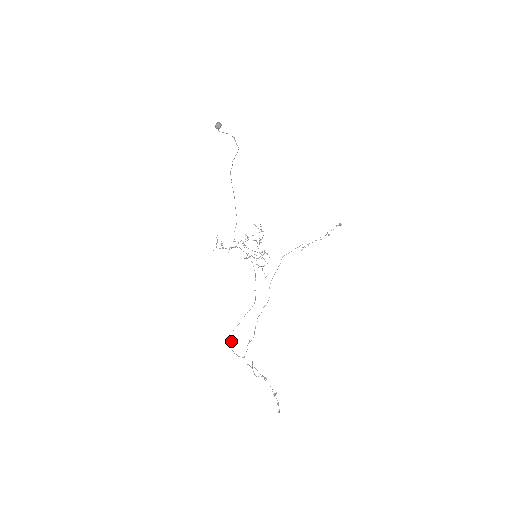
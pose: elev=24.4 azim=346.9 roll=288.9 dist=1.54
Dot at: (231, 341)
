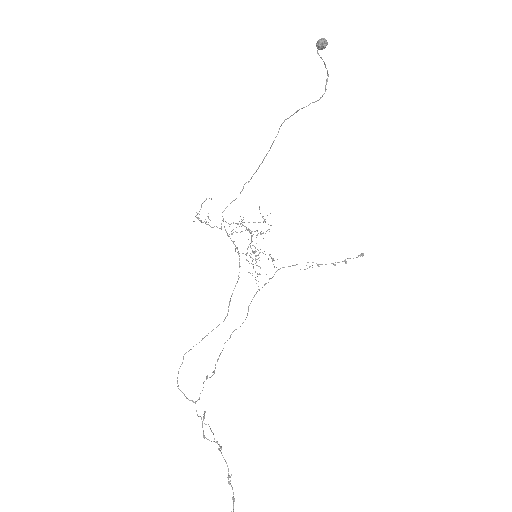
Dot at: (179, 368)
